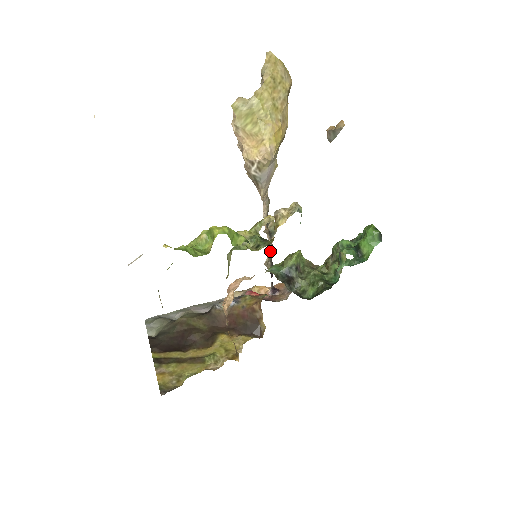
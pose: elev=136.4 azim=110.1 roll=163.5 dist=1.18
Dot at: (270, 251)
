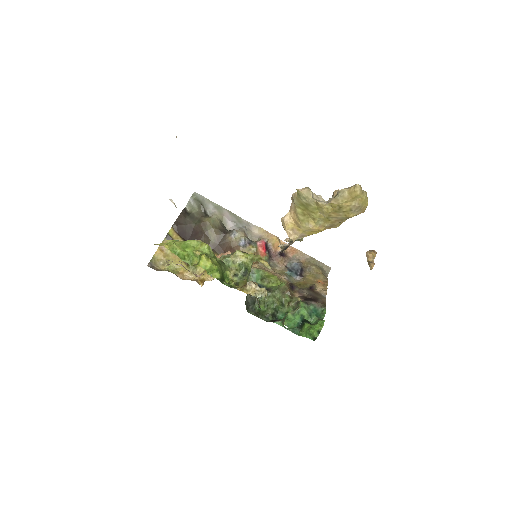
Dot at: (287, 245)
